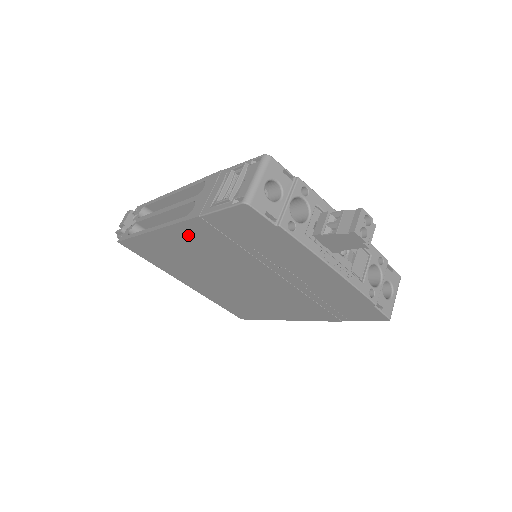
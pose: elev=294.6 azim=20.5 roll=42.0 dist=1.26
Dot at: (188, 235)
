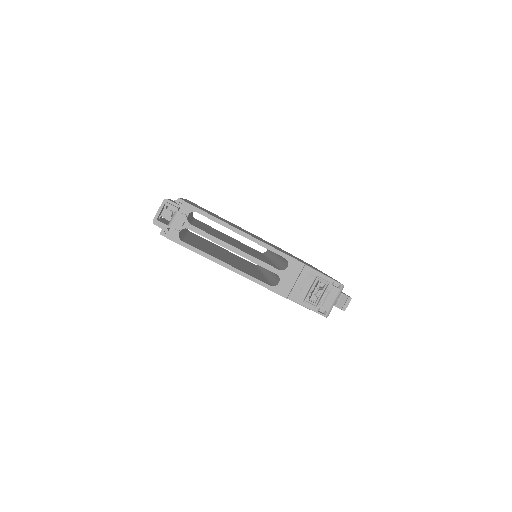
Dot at: occluded
